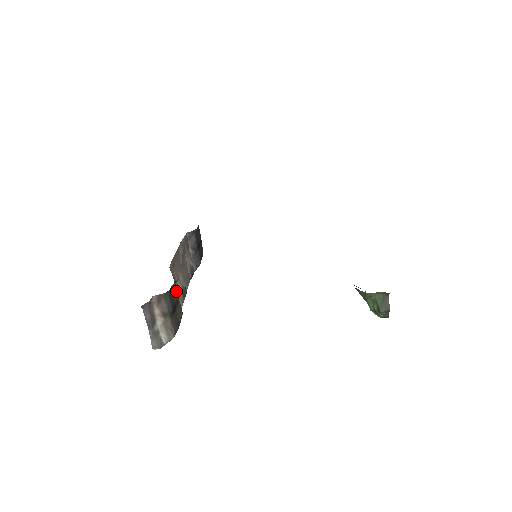
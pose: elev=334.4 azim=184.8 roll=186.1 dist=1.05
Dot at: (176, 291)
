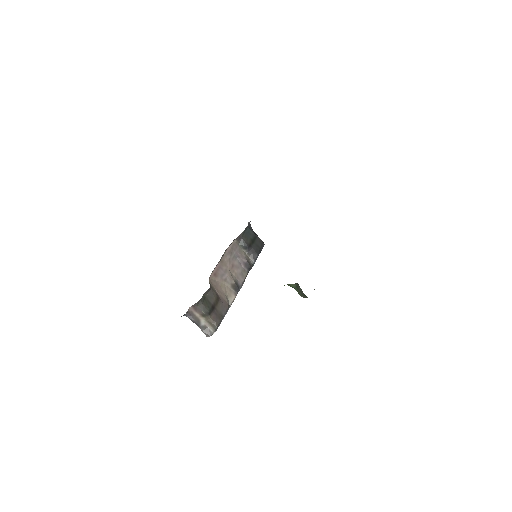
Dot at: (213, 295)
